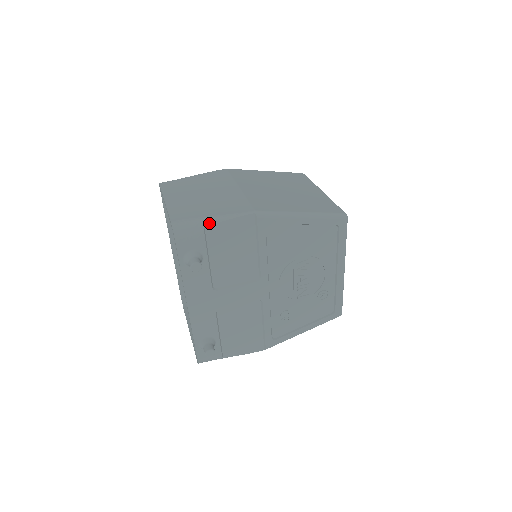
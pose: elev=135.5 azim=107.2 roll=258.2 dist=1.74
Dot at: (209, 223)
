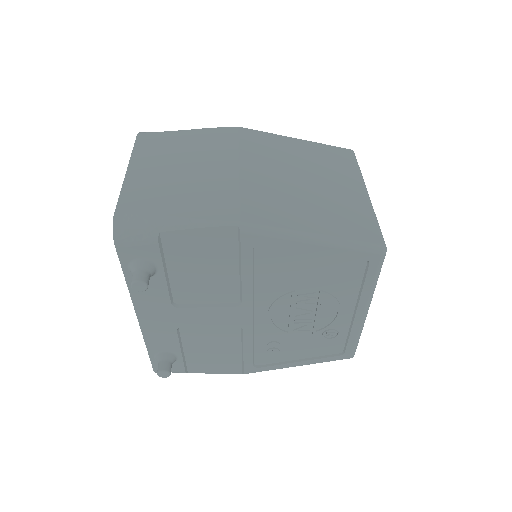
Dot at: (167, 228)
